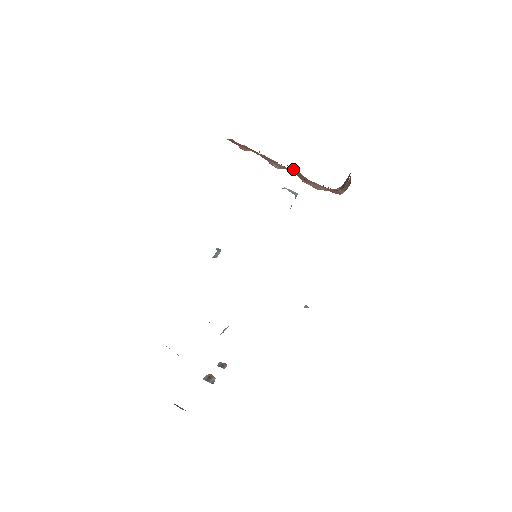
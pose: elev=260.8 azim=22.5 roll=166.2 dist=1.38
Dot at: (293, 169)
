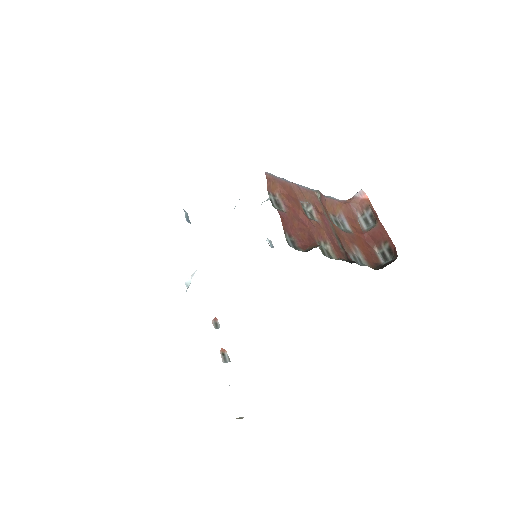
Dot at: (349, 257)
